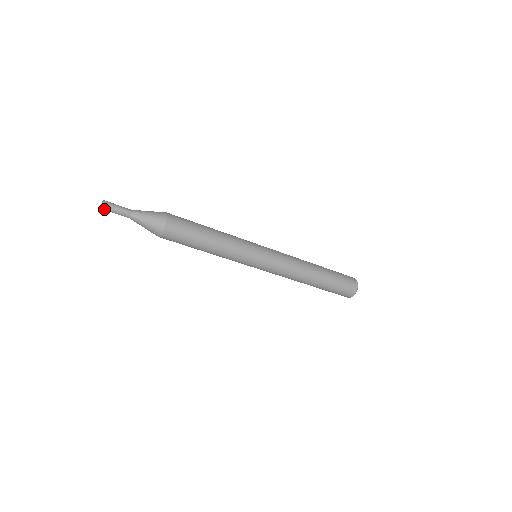
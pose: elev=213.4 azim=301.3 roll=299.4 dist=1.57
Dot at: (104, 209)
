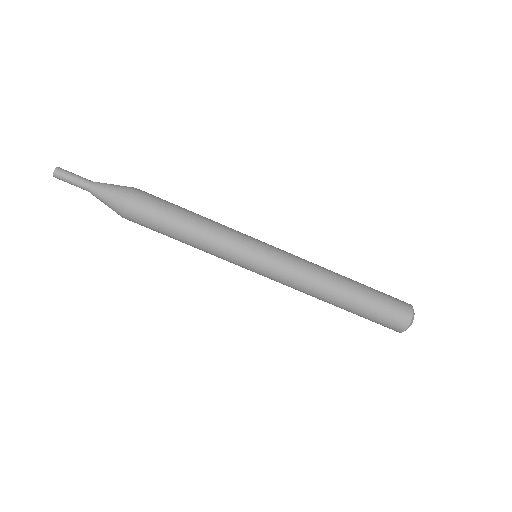
Dot at: (57, 178)
